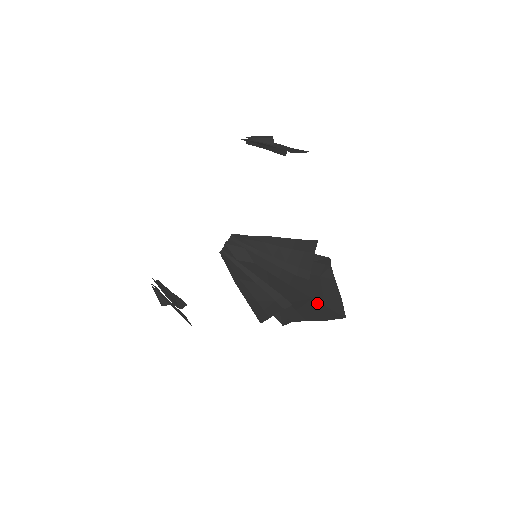
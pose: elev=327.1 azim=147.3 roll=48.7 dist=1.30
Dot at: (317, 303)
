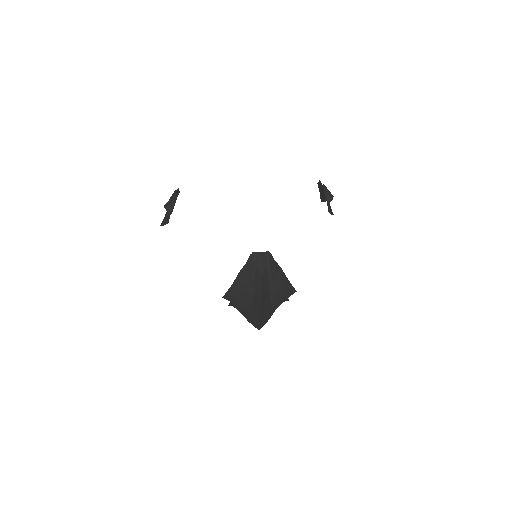
Dot at: (259, 315)
